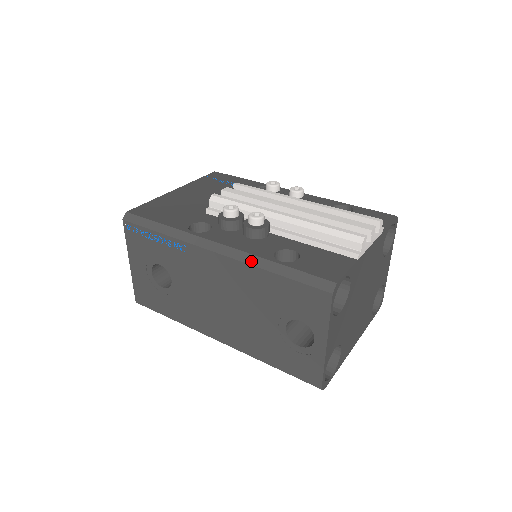
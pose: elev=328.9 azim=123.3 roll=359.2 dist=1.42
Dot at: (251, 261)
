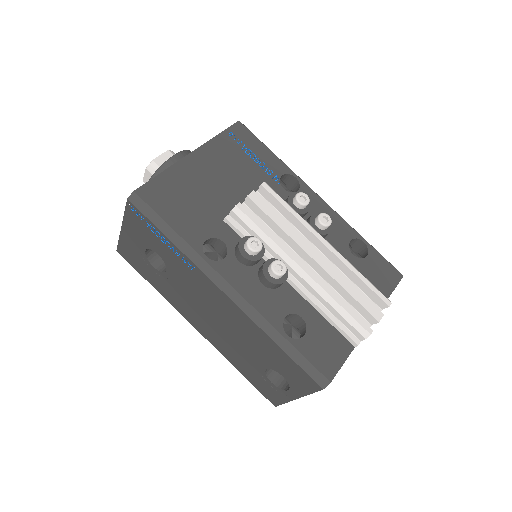
Dot at: (260, 323)
